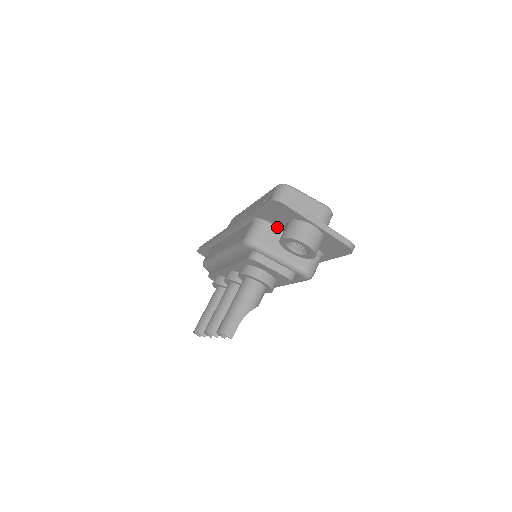
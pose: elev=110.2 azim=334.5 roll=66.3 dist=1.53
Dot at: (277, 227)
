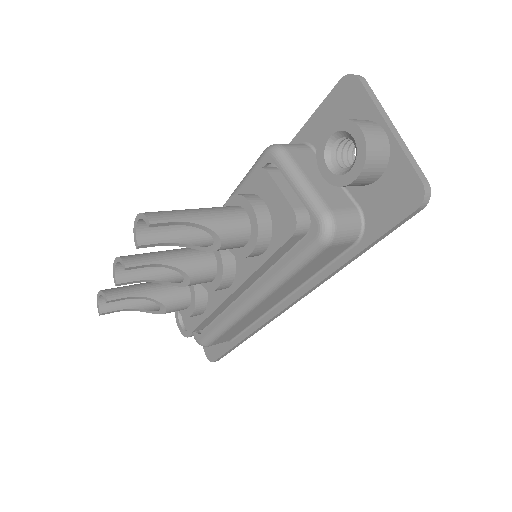
Dot at: occluded
